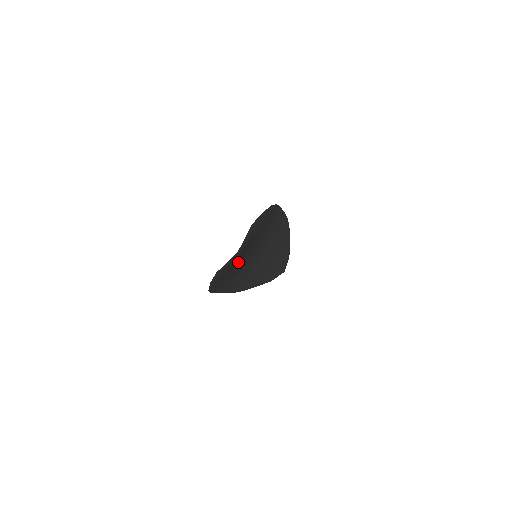
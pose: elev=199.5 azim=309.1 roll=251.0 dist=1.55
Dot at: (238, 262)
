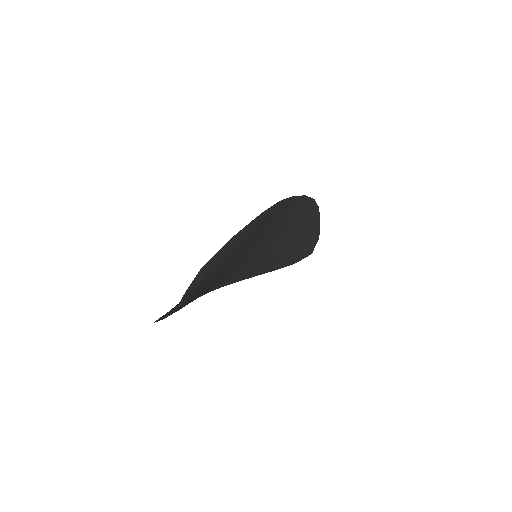
Dot at: occluded
